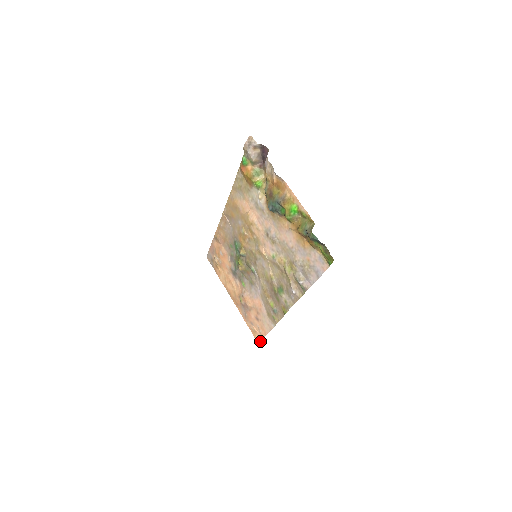
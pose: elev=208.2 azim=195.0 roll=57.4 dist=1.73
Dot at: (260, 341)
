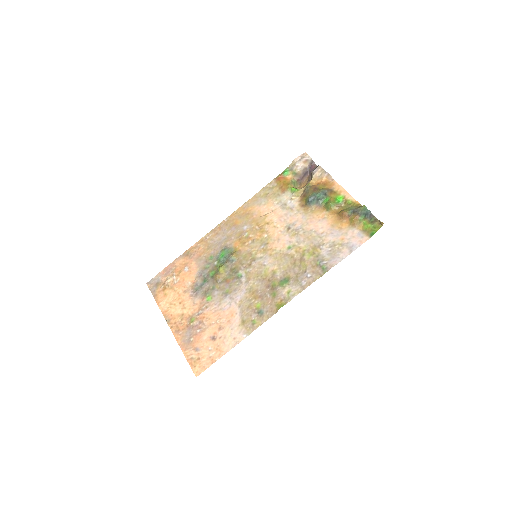
Dot at: (201, 372)
